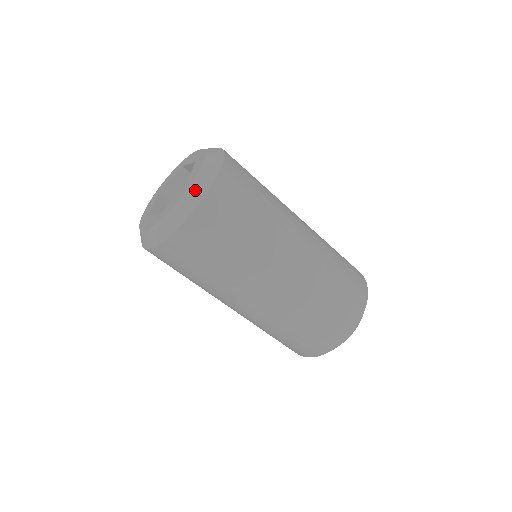
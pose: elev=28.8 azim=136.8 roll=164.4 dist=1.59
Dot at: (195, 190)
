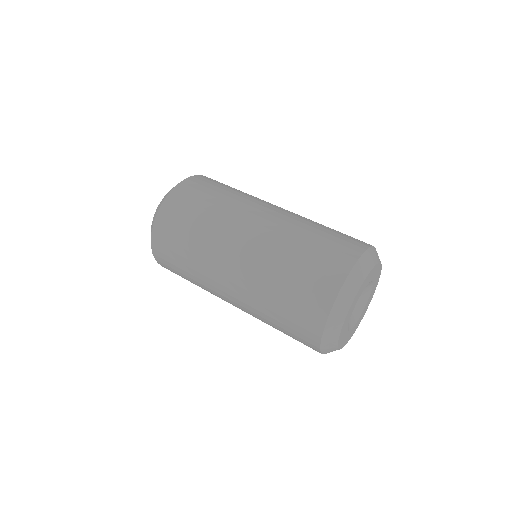
Dot at: occluded
